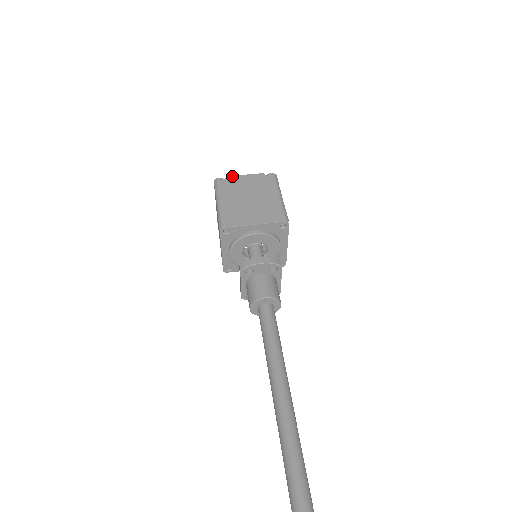
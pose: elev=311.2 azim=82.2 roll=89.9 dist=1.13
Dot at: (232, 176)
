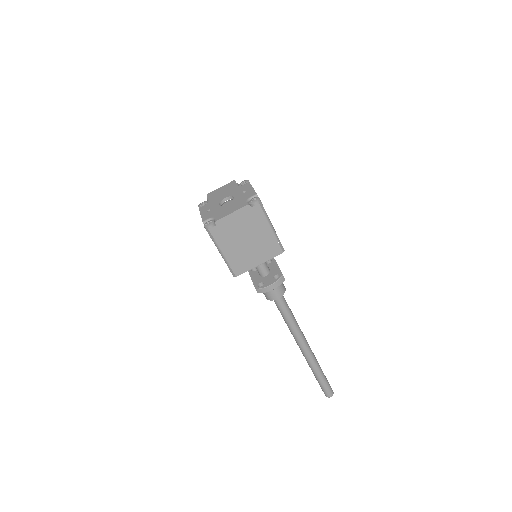
Dot at: (221, 220)
